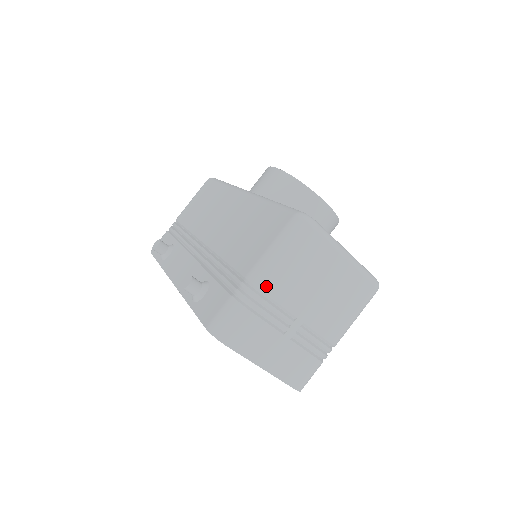
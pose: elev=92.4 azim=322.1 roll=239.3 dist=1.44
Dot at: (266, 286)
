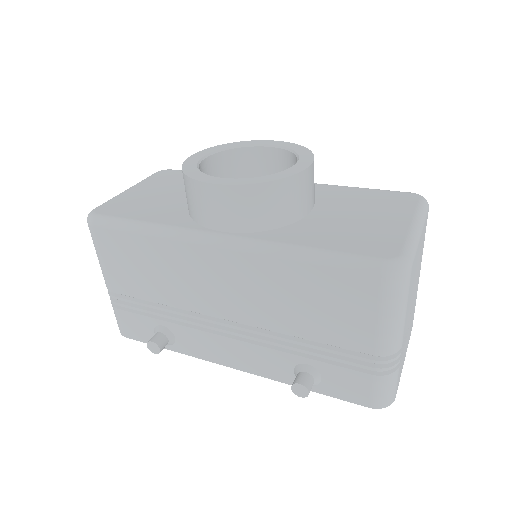
Dot at: (401, 344)
